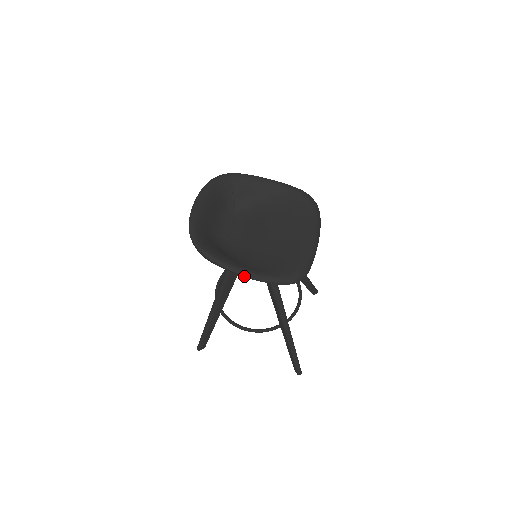
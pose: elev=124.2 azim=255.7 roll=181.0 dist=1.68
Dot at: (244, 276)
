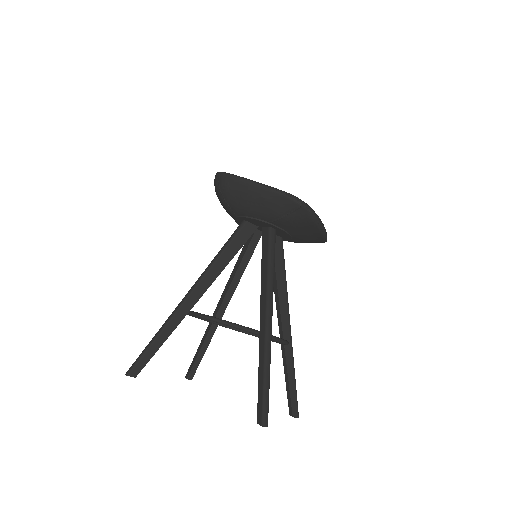
Dot at: (258, 184)
